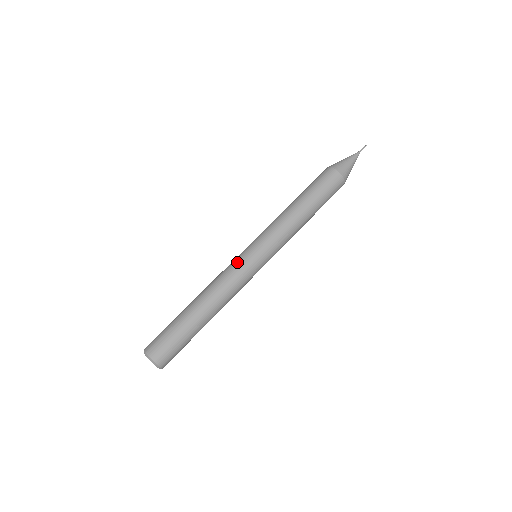
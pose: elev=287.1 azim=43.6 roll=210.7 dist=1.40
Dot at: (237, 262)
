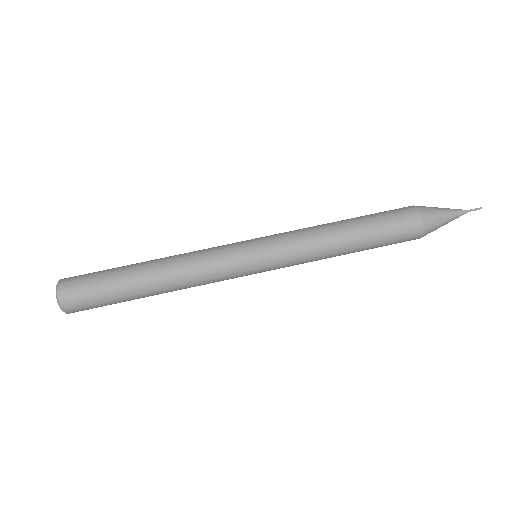
Dot at: (226, 246)
